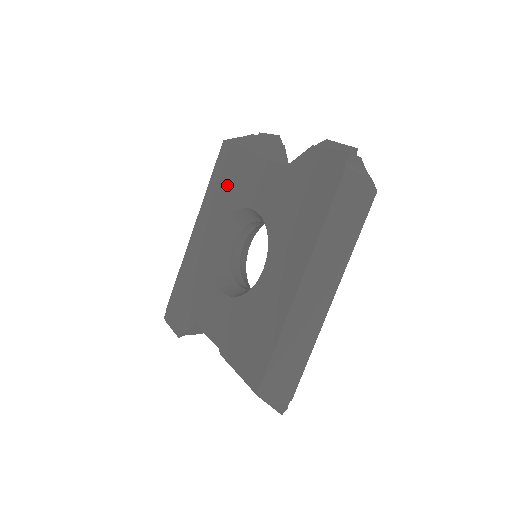
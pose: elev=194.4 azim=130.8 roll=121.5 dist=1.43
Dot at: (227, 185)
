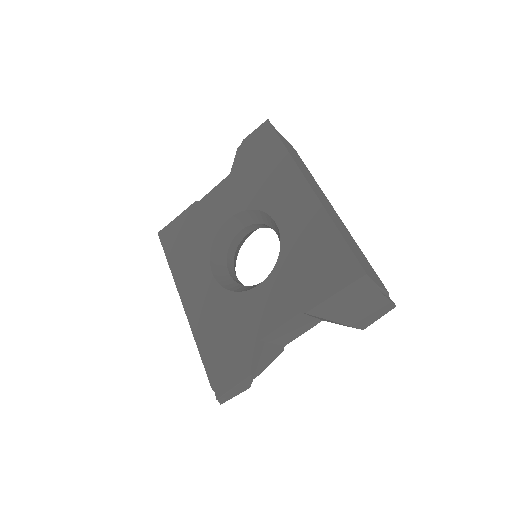
Dot at: (189, 242)
